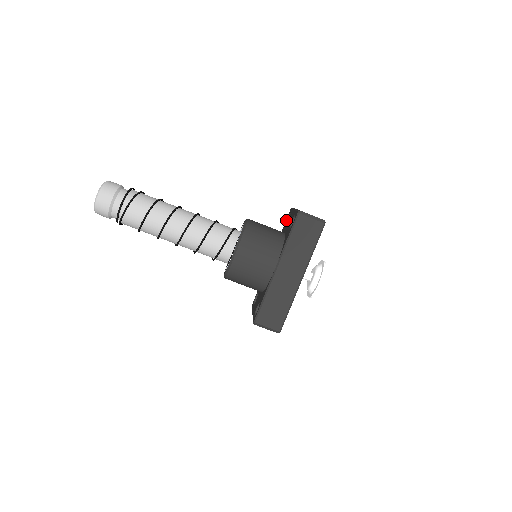
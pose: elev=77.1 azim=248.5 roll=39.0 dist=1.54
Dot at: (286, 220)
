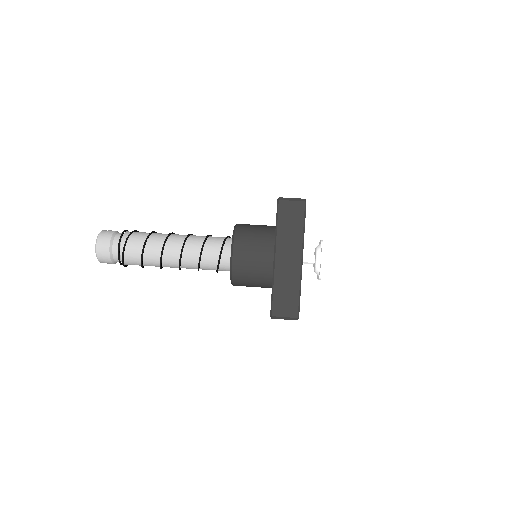
Dot at: occluded
